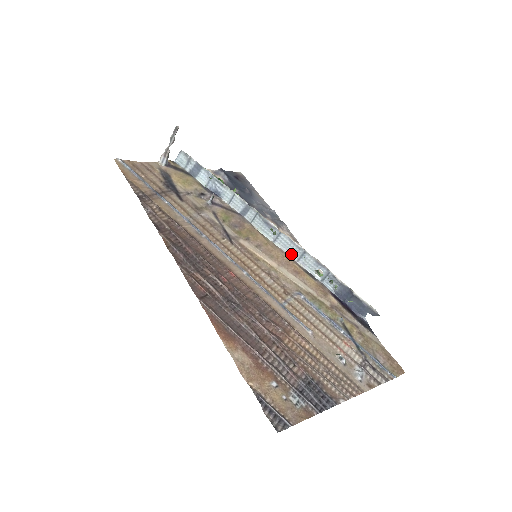
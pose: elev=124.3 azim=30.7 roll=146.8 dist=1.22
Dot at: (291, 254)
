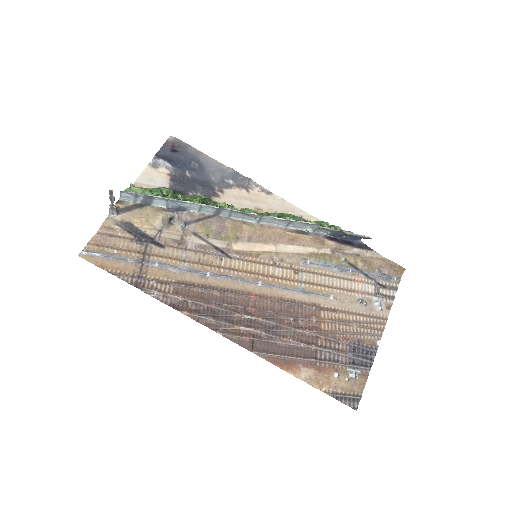
Dot at: (278, 225)
